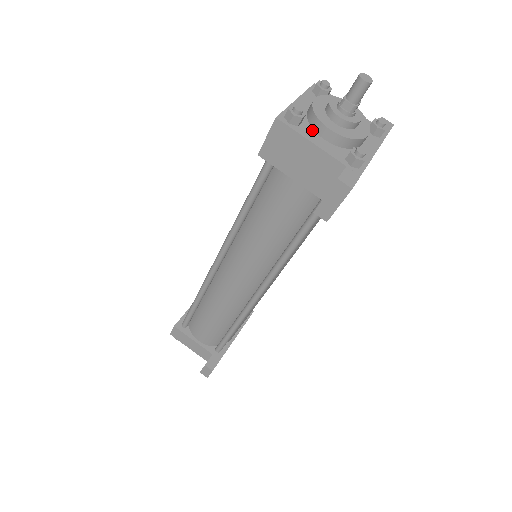
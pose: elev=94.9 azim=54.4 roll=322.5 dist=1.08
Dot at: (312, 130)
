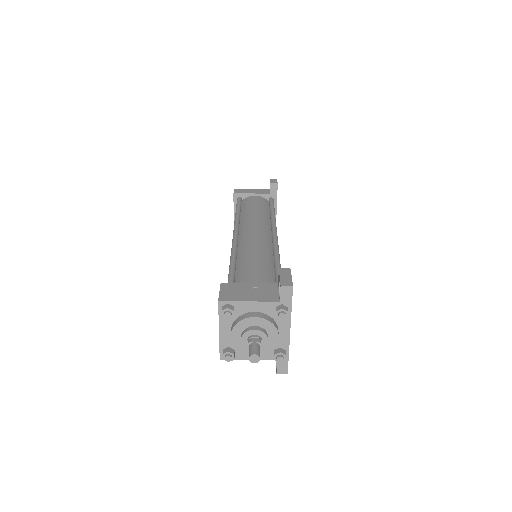
Dot at: occluded
